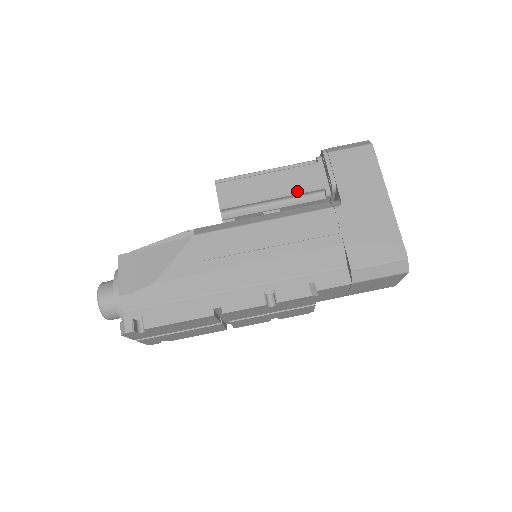
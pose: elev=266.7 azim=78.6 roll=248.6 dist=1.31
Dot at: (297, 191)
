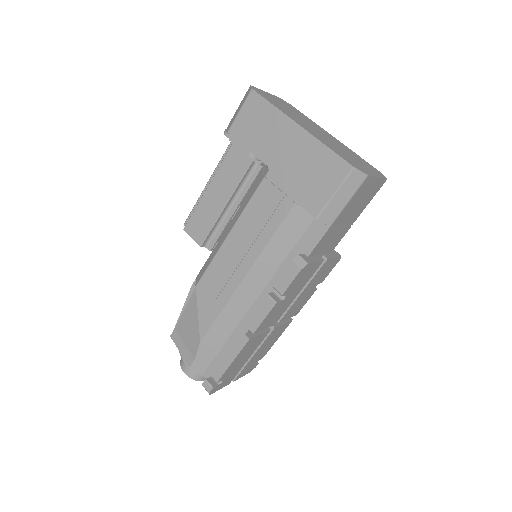
Dot at: (236, 183)
